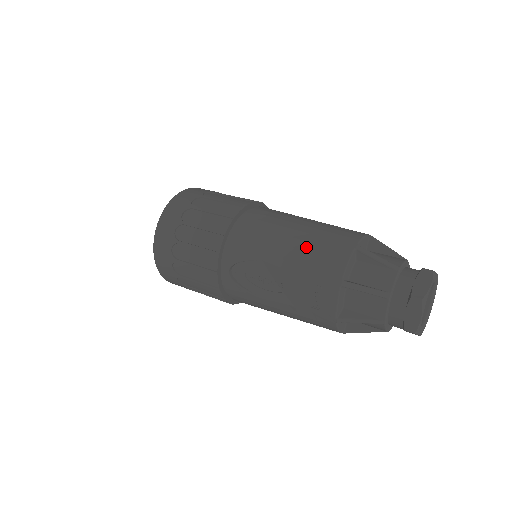
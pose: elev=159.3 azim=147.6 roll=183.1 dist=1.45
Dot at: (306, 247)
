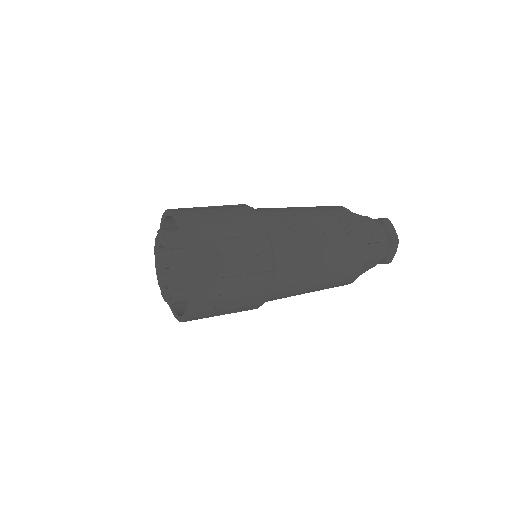
Dot at: (313, 207)
